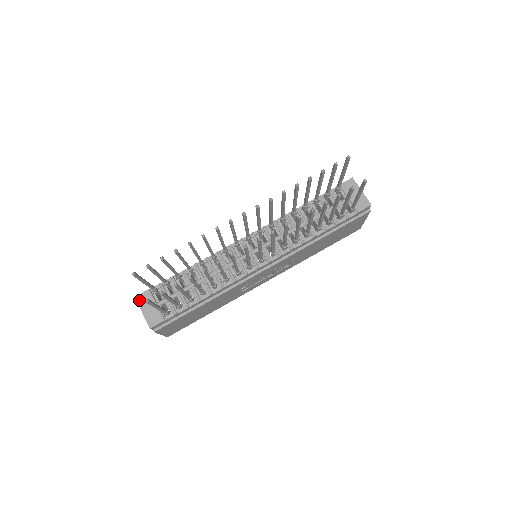
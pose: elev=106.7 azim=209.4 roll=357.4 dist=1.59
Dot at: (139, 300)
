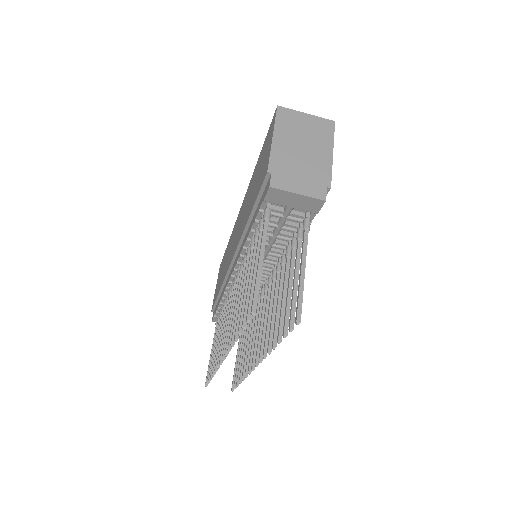
Dot at: occluded
